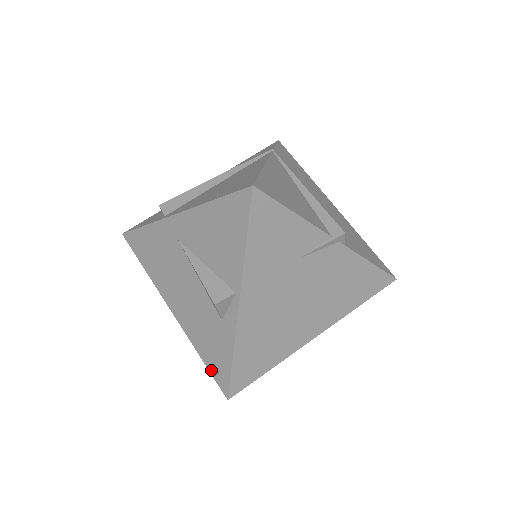
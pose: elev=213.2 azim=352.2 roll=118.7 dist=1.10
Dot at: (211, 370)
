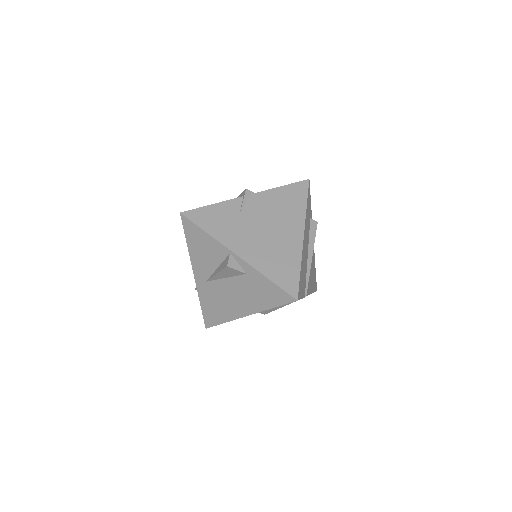
Dot at: (279, 304)
